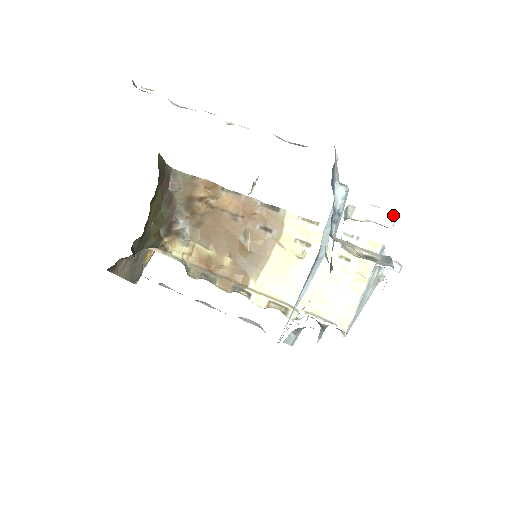
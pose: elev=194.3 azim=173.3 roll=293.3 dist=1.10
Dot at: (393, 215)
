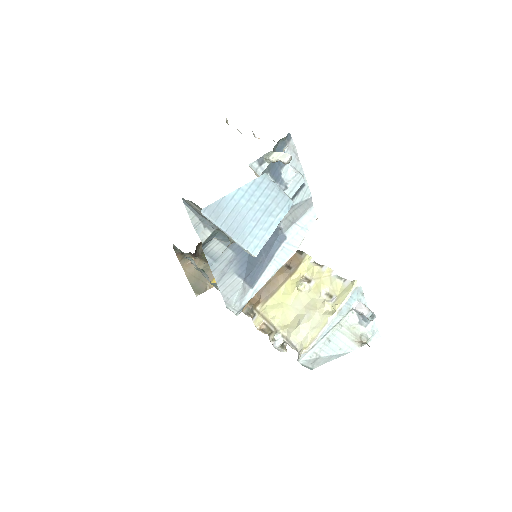
Dot at: occluded
